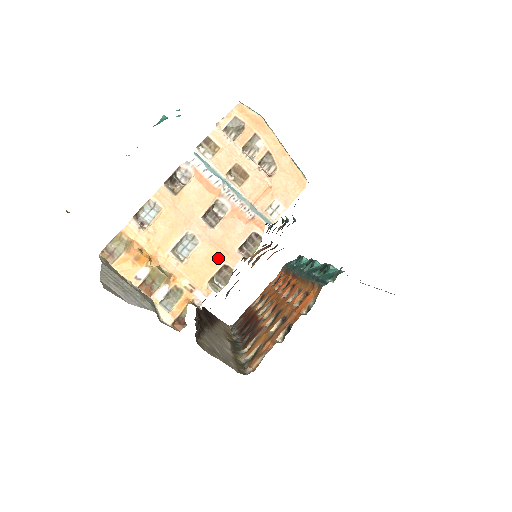
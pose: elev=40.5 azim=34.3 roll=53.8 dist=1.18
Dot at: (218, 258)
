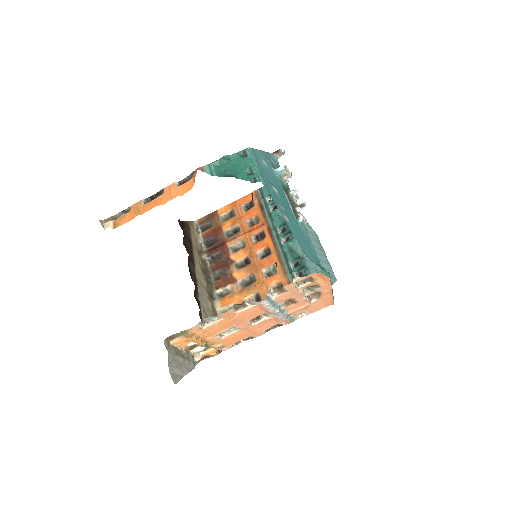
Dot at: (248, 335)
